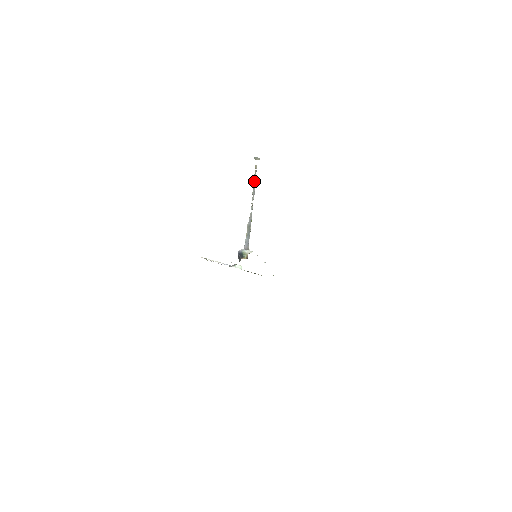
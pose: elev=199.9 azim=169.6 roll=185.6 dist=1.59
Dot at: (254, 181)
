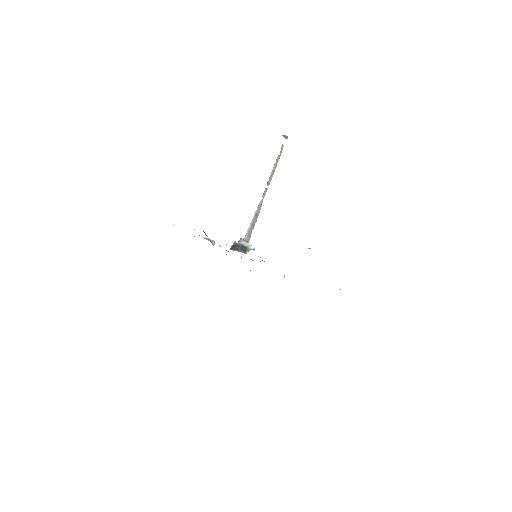
Dot at: (276, 164)
